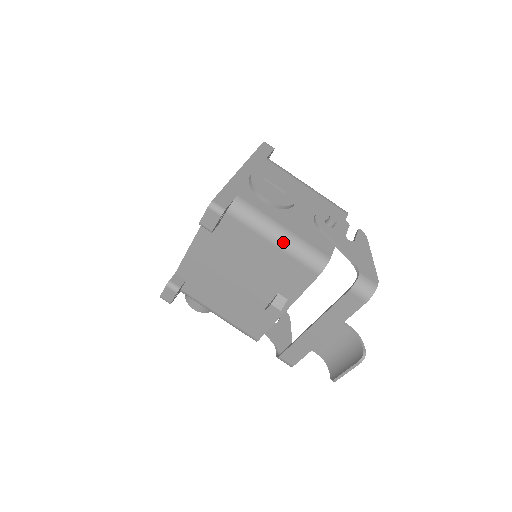
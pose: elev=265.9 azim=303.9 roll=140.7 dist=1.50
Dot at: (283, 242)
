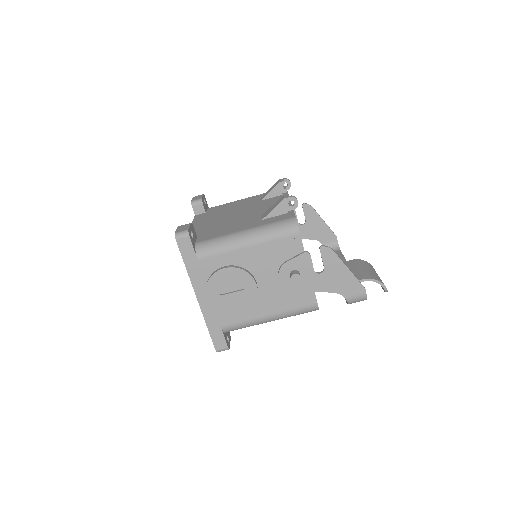
Dot at: occluded
